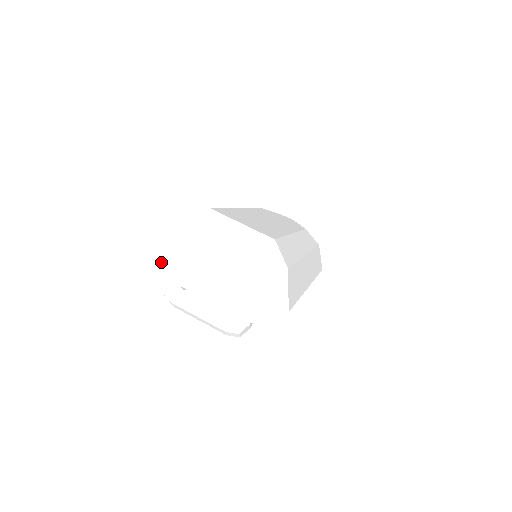
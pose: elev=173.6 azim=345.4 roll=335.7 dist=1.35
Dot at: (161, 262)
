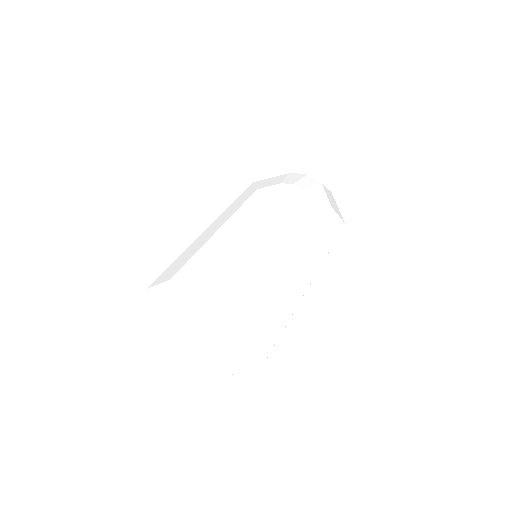
Dot at: (148, 327)
